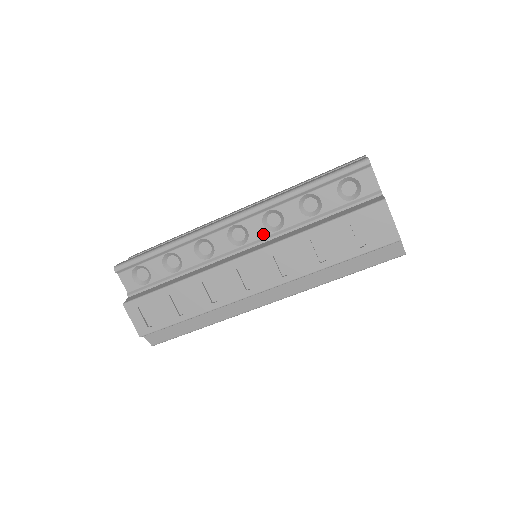
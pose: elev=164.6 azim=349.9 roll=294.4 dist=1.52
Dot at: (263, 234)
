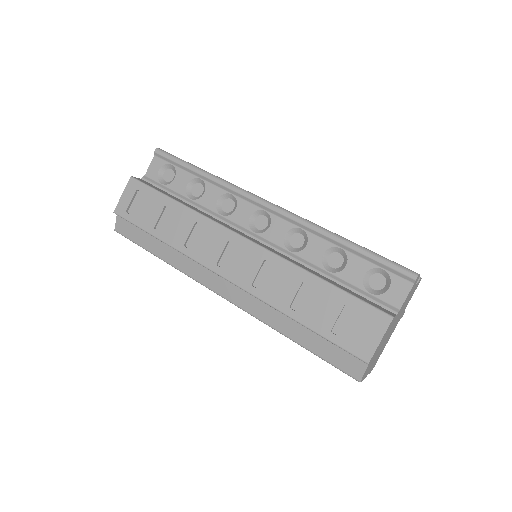
Dot at: (277, 241)
